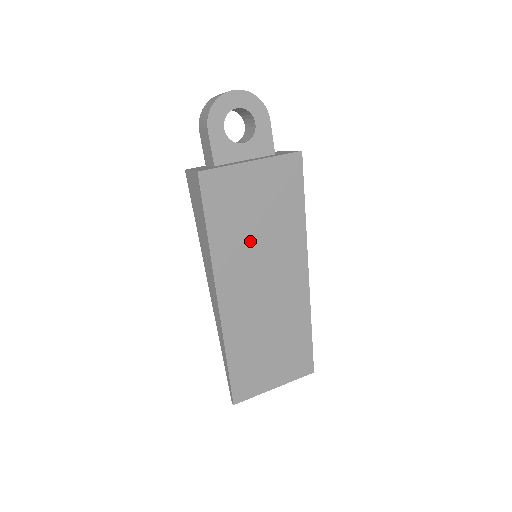
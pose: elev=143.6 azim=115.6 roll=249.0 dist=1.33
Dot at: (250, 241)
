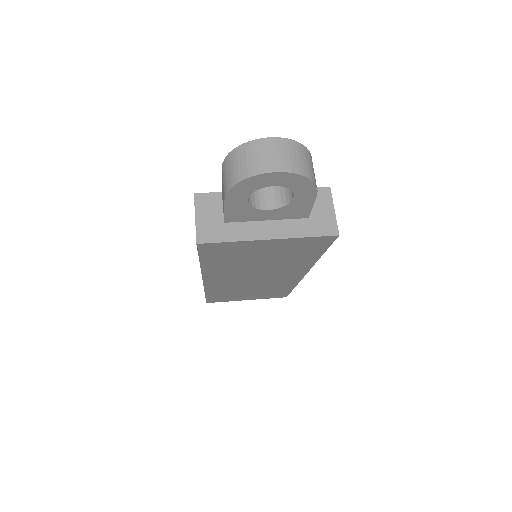
Dot at: (248, 266)
